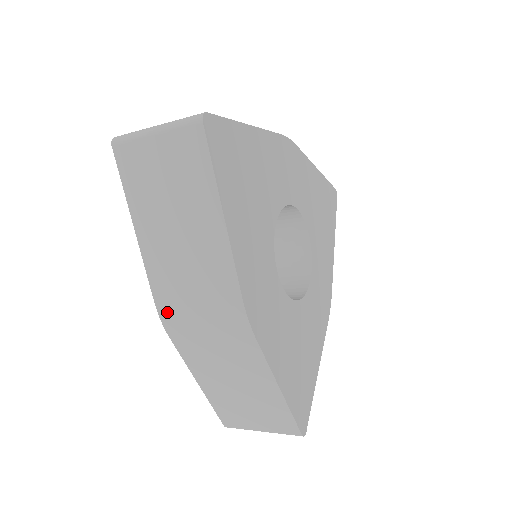
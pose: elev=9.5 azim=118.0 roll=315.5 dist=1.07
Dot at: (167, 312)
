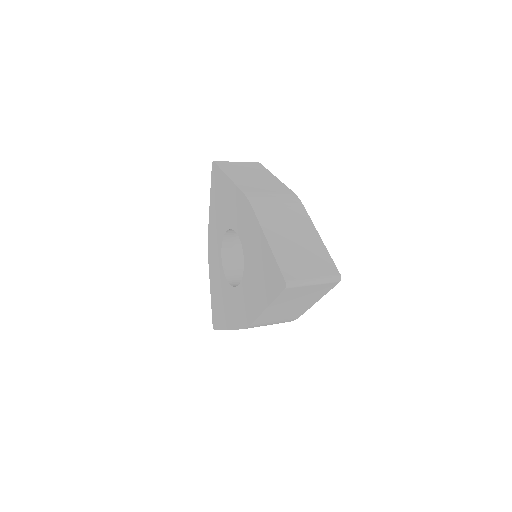
Dot at: (254, 326)
